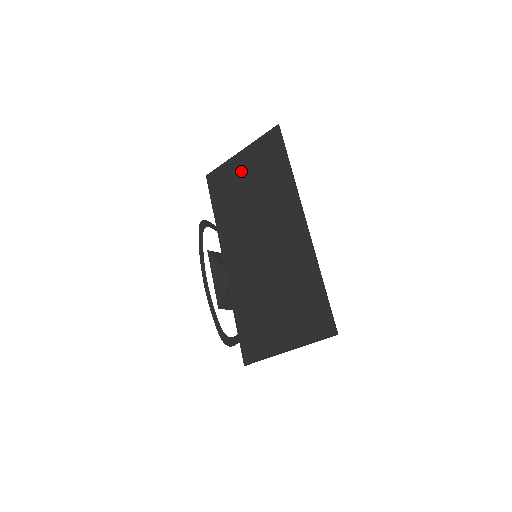
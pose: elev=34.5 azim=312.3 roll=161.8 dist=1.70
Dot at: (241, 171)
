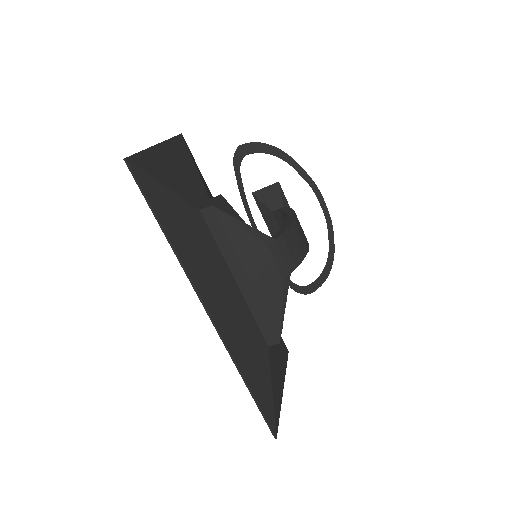
Dot at: occluded
